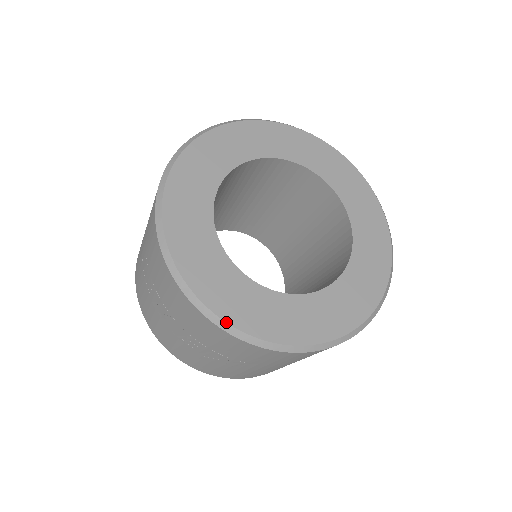
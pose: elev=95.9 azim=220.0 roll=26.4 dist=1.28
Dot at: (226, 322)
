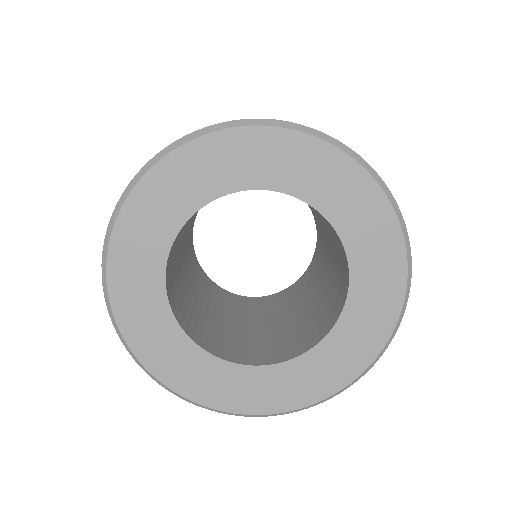
Dot at: (306, 407)
